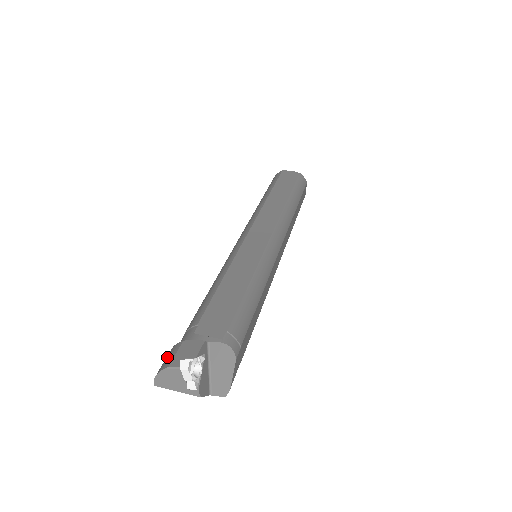
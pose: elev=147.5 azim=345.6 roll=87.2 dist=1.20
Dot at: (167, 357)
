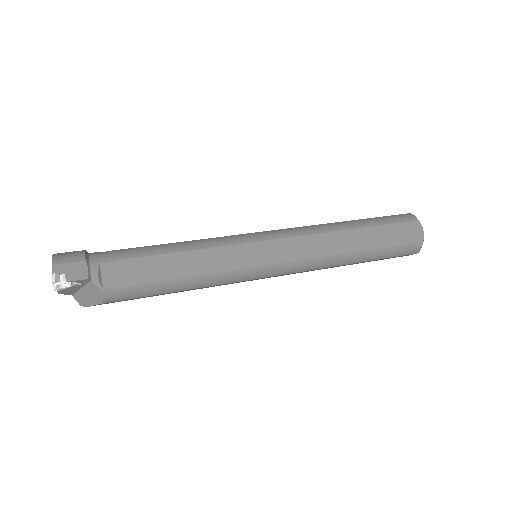
Dot at: (70, 255)
